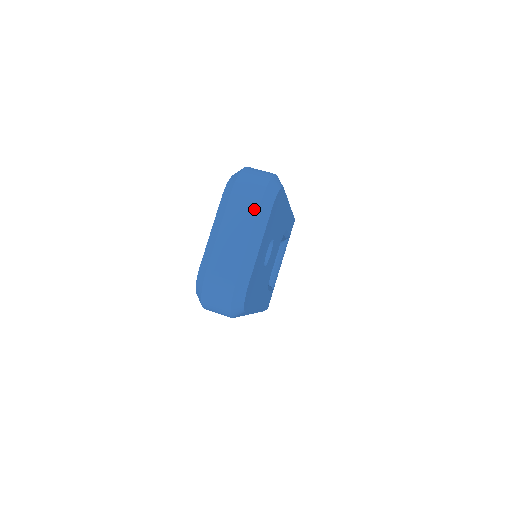
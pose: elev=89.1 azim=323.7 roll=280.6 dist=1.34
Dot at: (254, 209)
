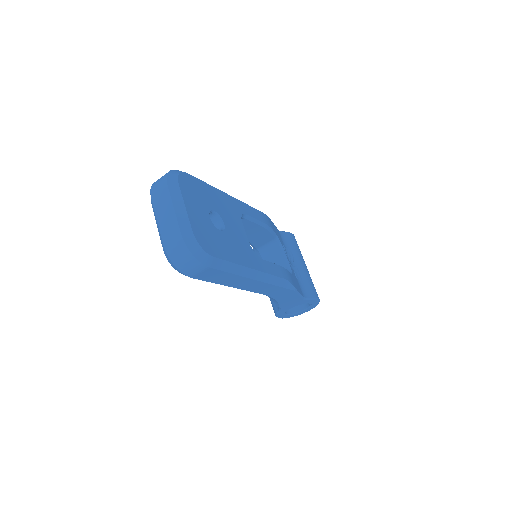
Dot at: (166, 191)
